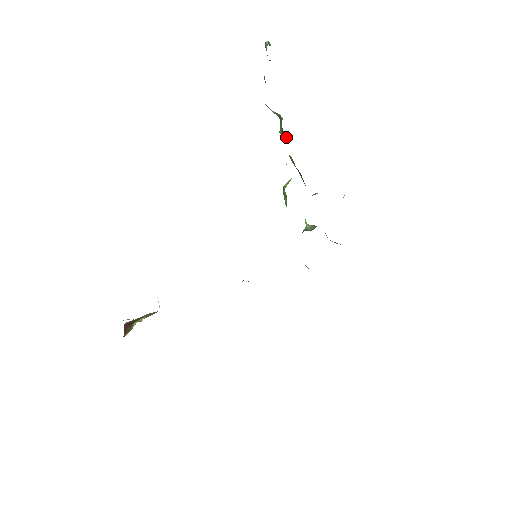
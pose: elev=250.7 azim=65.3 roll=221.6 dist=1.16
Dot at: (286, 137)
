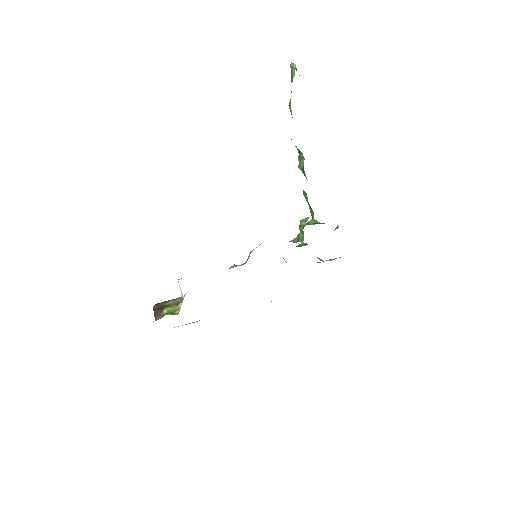
Dot at: (303, 173)
